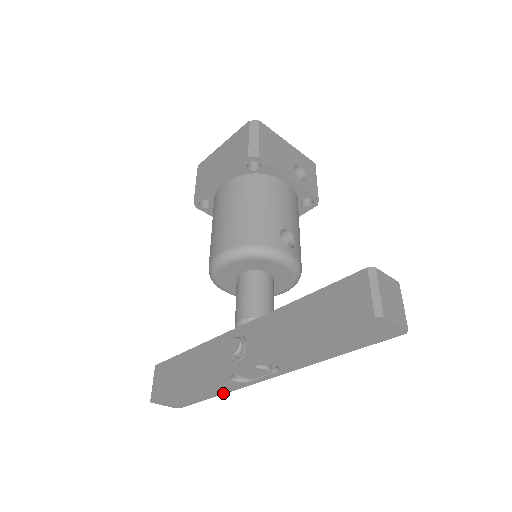
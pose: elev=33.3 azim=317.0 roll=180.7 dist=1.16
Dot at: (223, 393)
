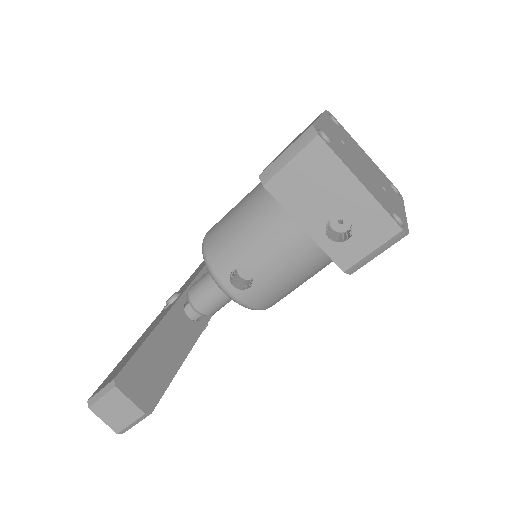
Dot at: occluded
